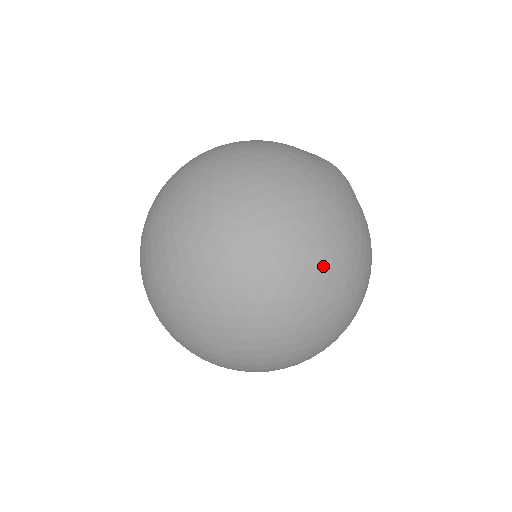
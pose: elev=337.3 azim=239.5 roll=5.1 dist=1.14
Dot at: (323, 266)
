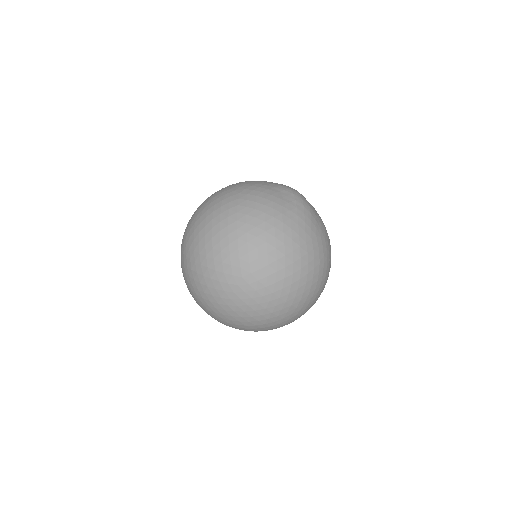
Dot at: (294, 284)
